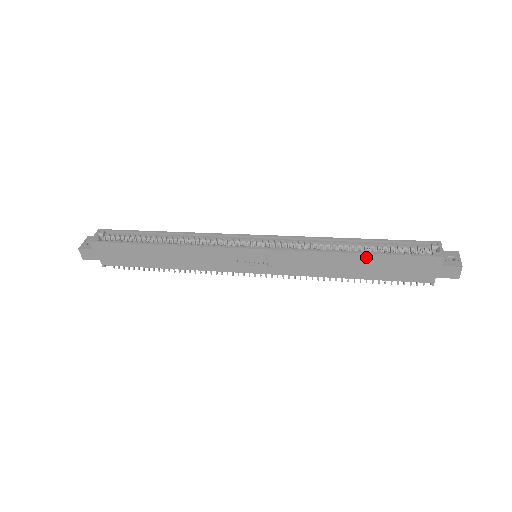
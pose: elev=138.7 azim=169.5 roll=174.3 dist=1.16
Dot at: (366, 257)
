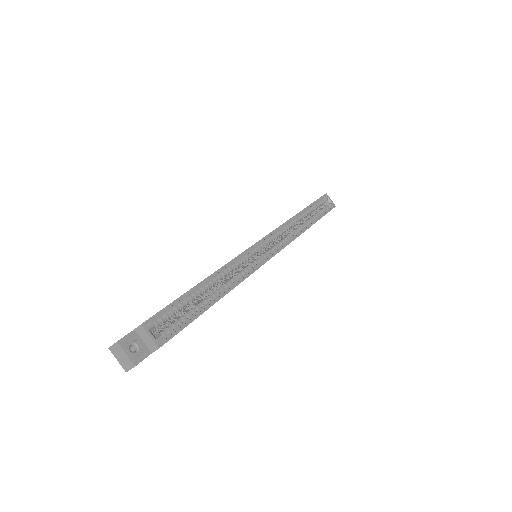
Dot at: occluded
